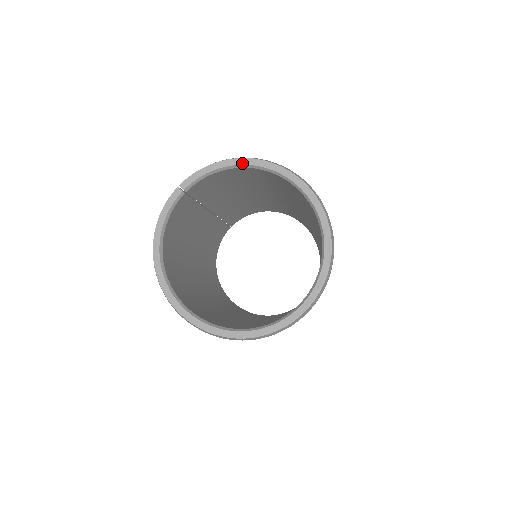
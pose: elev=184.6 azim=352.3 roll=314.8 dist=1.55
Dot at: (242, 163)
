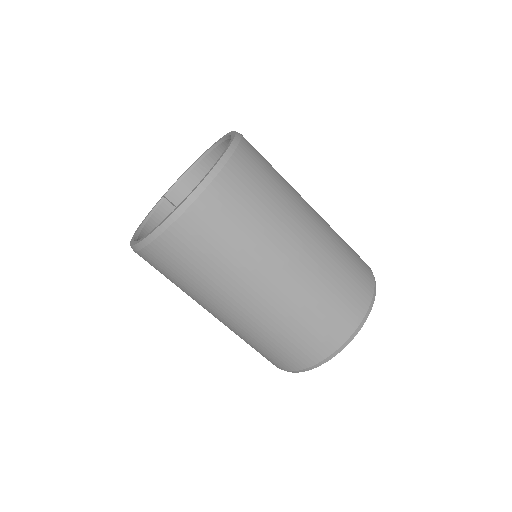
Dot at: (197, 160)
